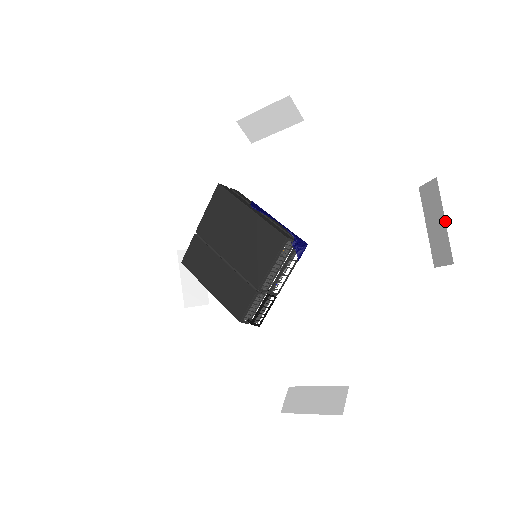
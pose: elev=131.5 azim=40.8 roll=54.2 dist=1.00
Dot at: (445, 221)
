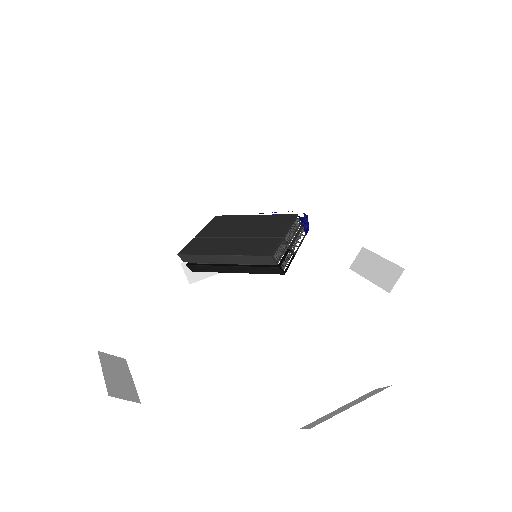
Dot at: occluded
